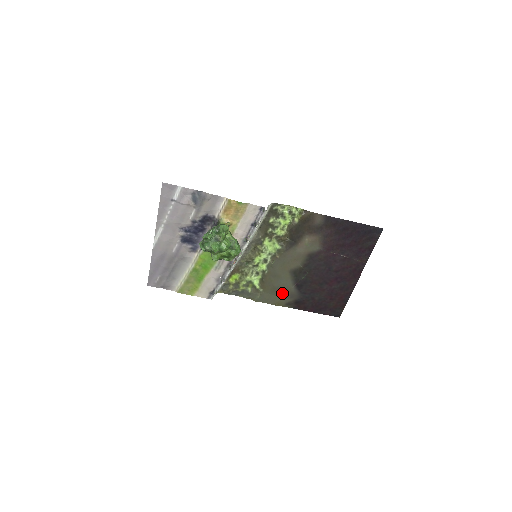
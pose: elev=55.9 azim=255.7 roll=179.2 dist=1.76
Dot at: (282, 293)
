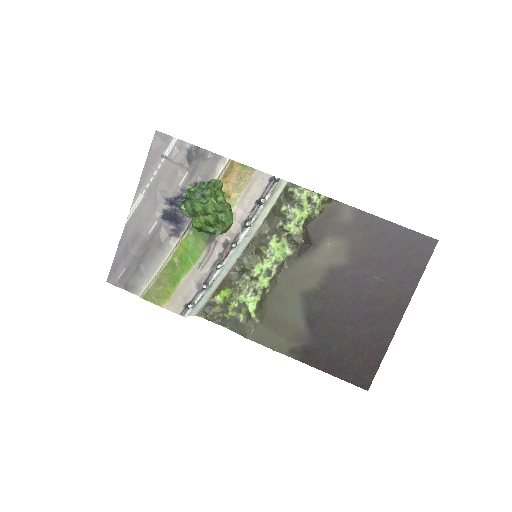
Dot at: (286, 330)
